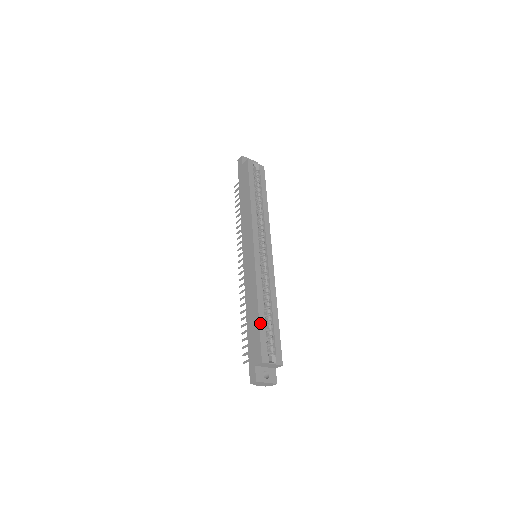
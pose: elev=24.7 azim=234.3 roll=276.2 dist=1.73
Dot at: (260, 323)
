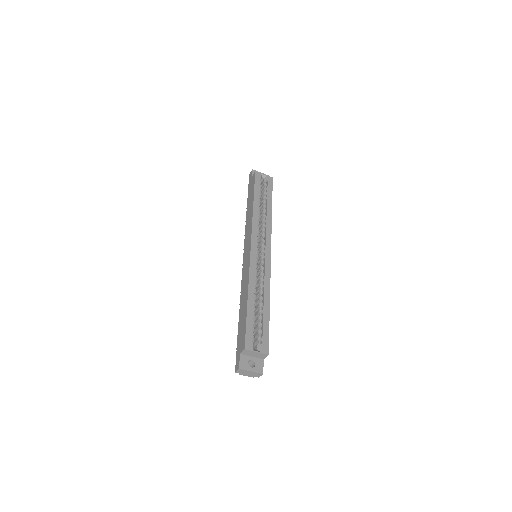
Dot at: (248, 313)
